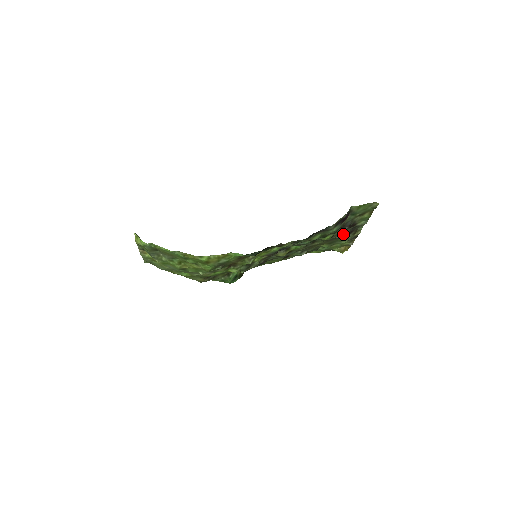
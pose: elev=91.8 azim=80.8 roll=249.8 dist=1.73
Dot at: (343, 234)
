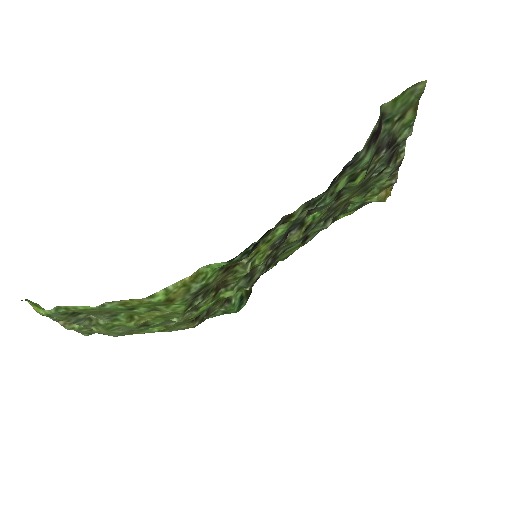
Dot at: (380, 166)
